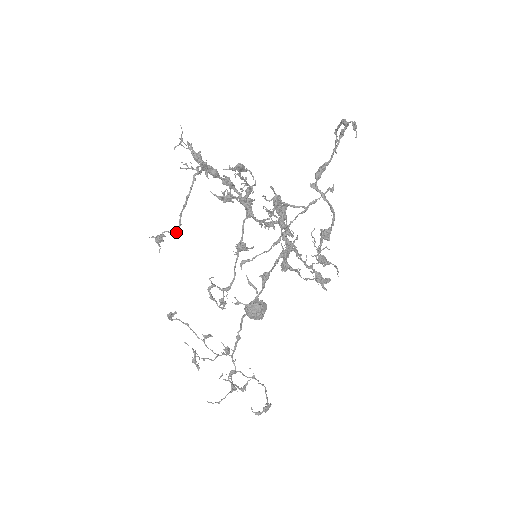
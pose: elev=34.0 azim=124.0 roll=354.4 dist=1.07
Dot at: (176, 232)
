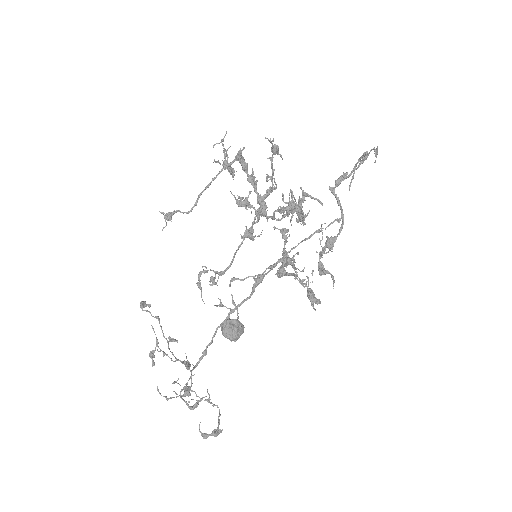
Dot at: (188, 211)
